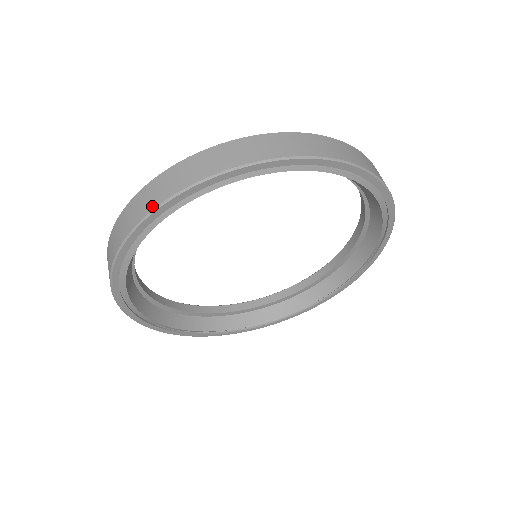
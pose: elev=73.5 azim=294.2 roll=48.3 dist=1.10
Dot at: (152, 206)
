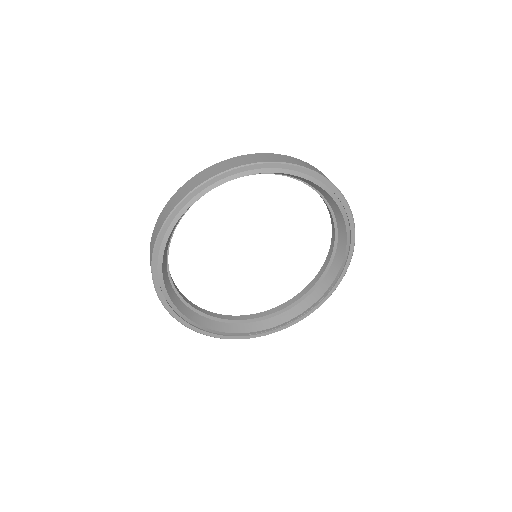
Dot at: (214, 174)
